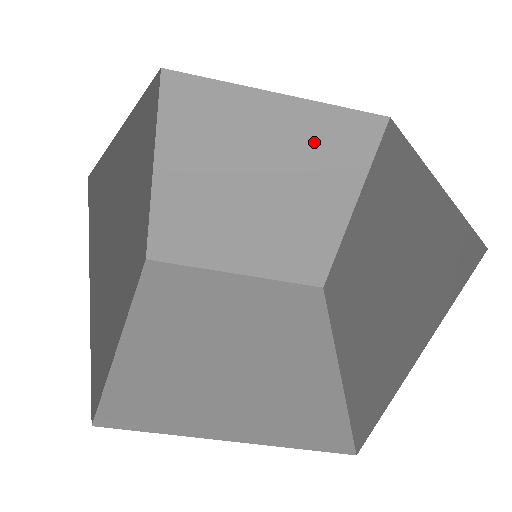
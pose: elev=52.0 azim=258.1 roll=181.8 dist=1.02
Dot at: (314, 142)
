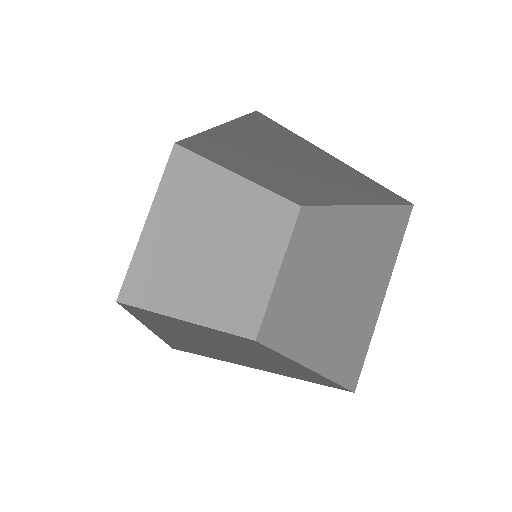
Dot at: (259, 214)
